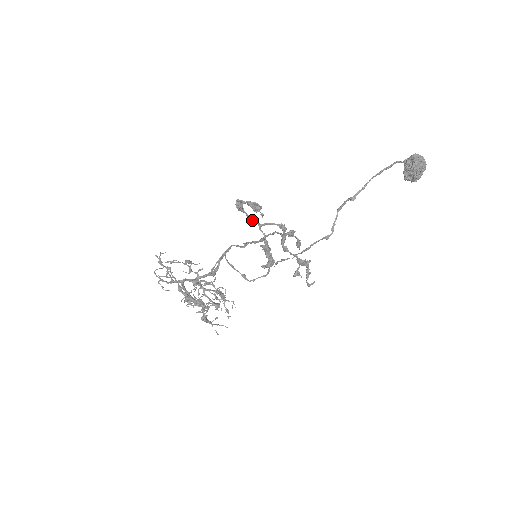
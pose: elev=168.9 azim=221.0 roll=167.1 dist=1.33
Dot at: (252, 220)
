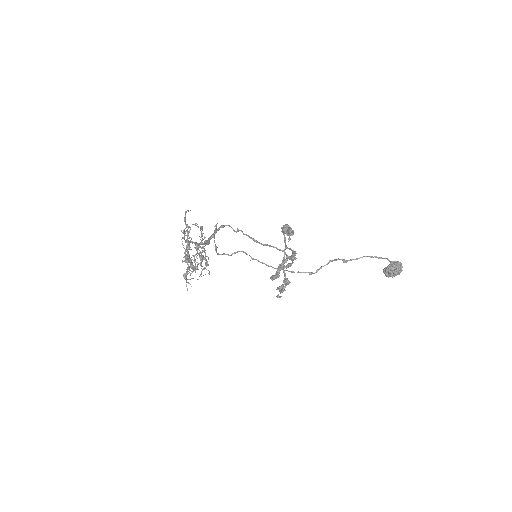
Dot at: (285, 242)
